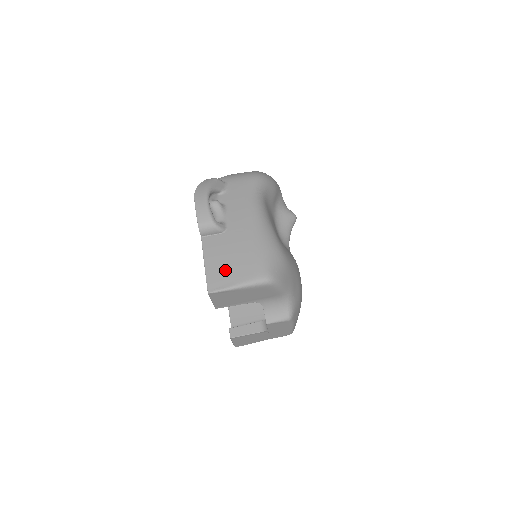
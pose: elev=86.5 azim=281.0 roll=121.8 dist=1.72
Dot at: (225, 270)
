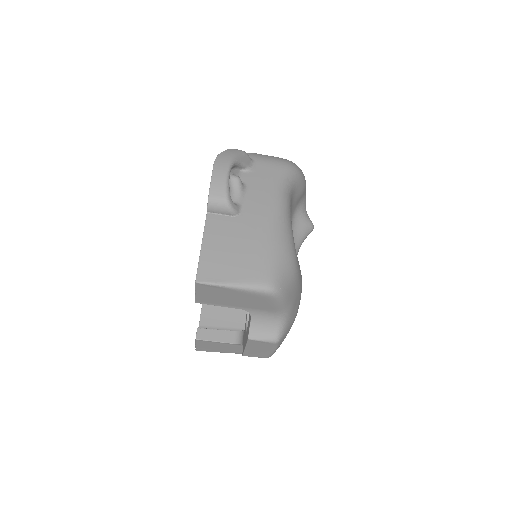
Dot at: (224, 261)
